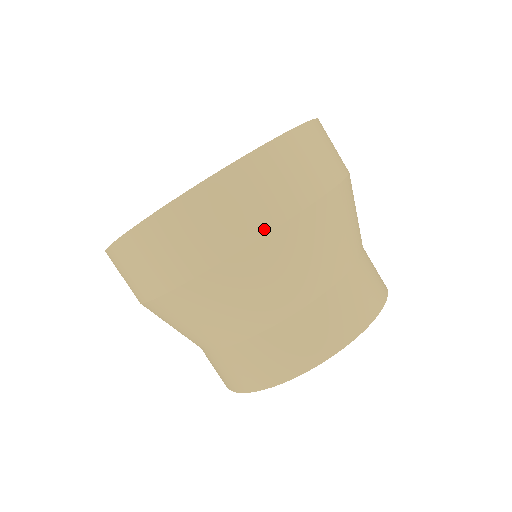
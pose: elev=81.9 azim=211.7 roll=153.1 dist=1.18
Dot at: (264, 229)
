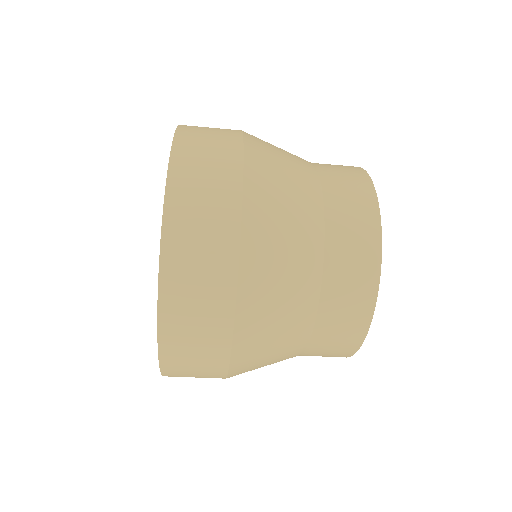
Dot at: occluded
